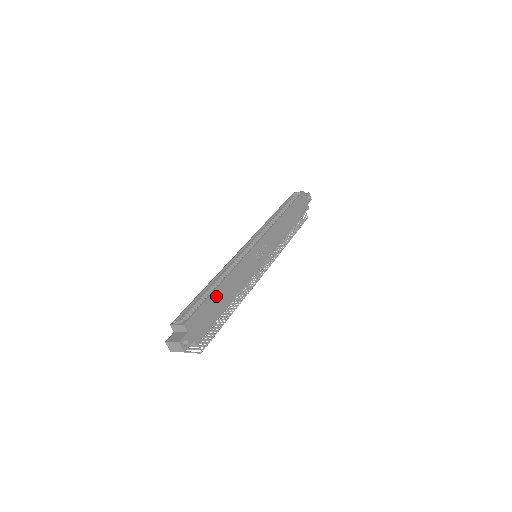
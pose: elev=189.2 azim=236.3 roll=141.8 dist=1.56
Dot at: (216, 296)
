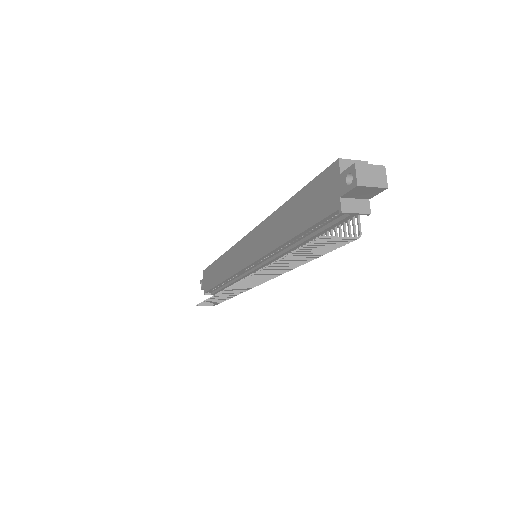
Dot at: occluded
